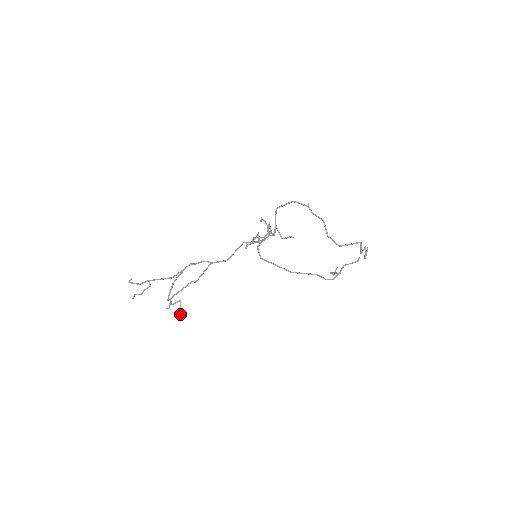
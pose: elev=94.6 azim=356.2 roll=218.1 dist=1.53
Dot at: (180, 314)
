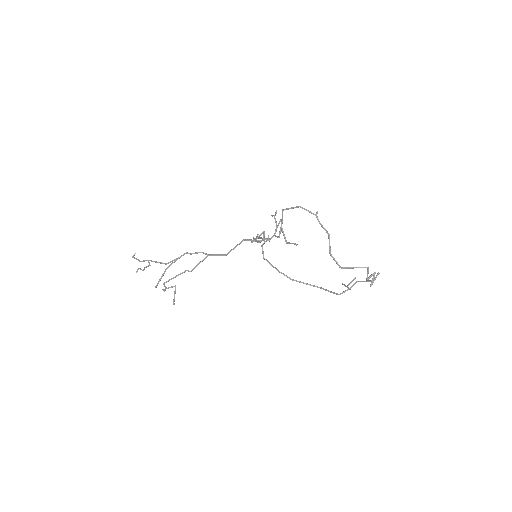
Dot at: (174, 299)
